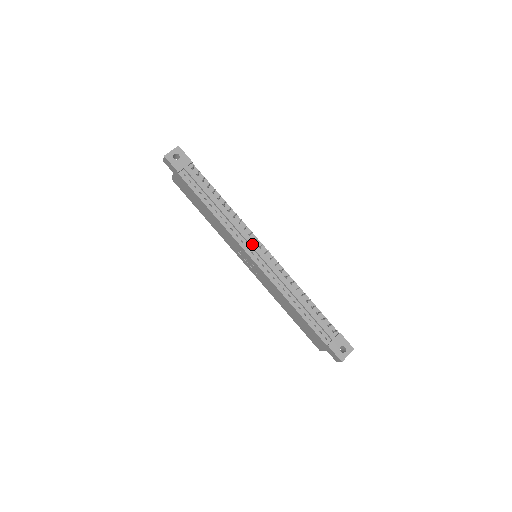
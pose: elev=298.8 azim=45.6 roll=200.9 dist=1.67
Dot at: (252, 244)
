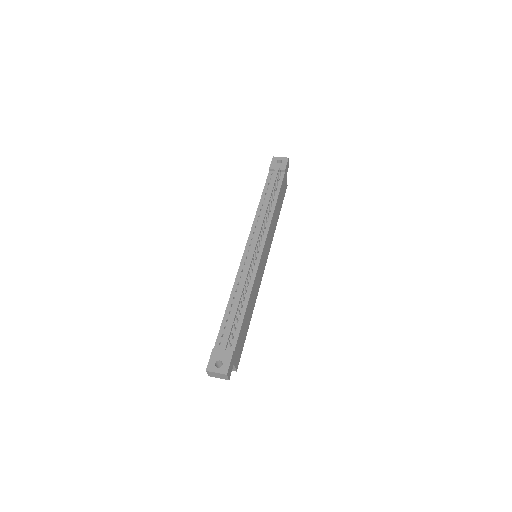
Dot at: (257, 238)
